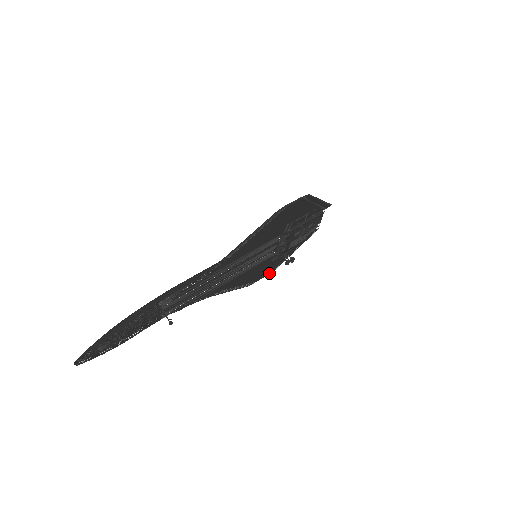
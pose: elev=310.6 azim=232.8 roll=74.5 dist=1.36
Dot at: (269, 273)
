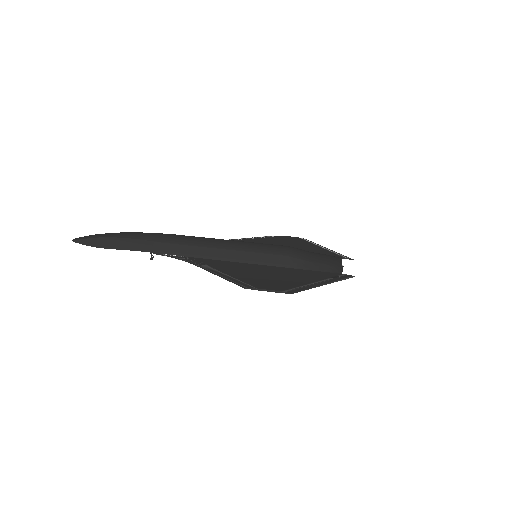
Dot at: (298, 239)
